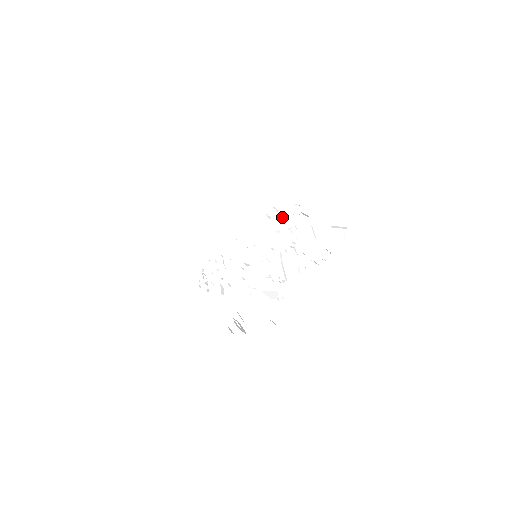
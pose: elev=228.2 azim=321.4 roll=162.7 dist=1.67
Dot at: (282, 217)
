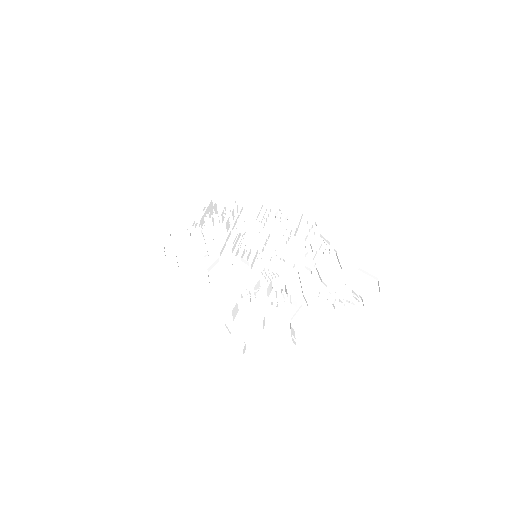
Dot at: (294, 227)
